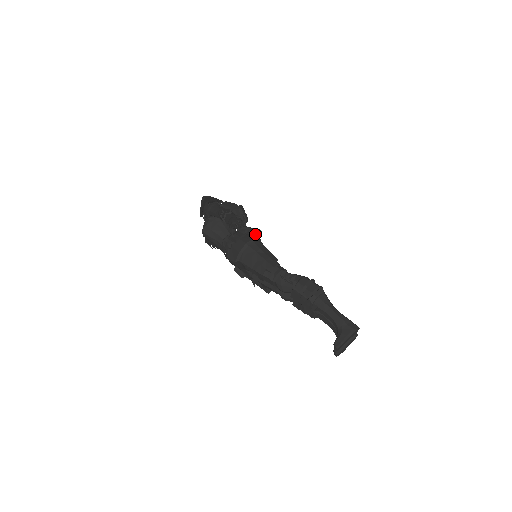
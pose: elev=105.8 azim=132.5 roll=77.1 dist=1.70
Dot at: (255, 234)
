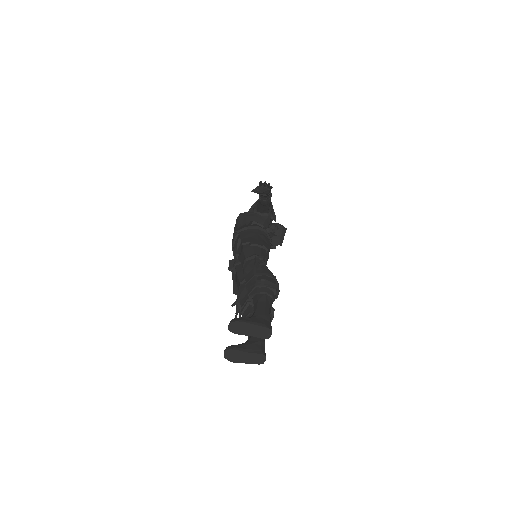
Dot at: (272, 236)
